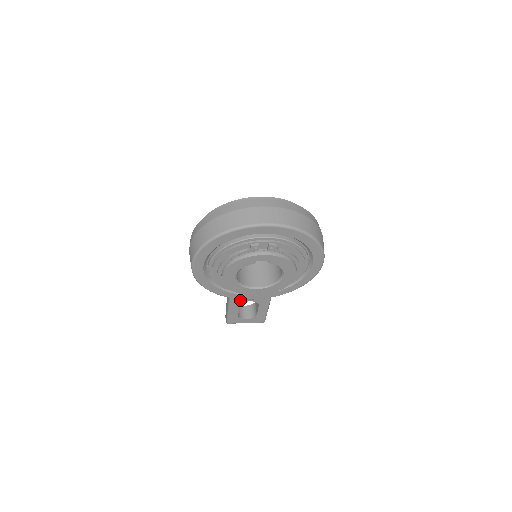
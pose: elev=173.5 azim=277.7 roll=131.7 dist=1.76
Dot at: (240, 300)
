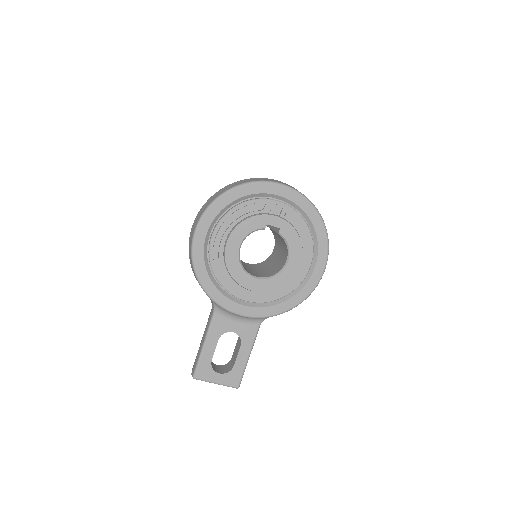
Dot at: (222, 326)
